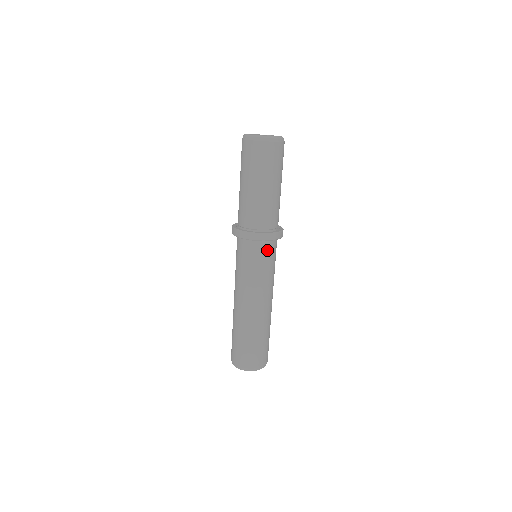
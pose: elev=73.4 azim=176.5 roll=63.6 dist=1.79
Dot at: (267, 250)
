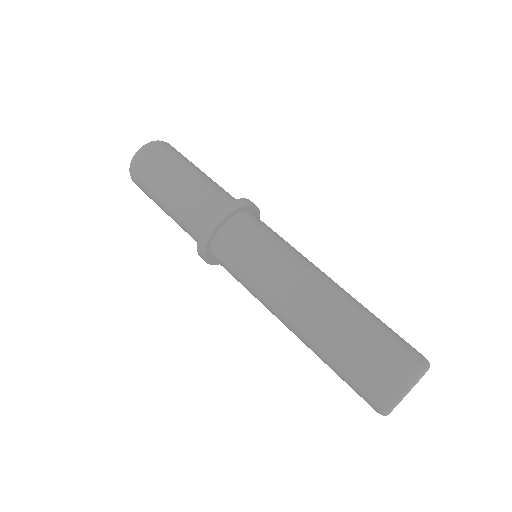
Dot at: (239, 231)
